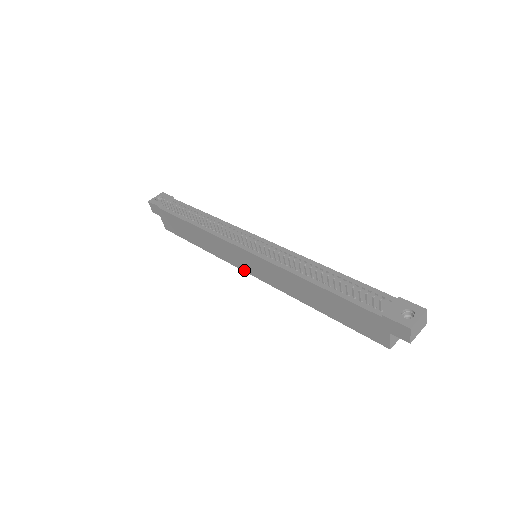
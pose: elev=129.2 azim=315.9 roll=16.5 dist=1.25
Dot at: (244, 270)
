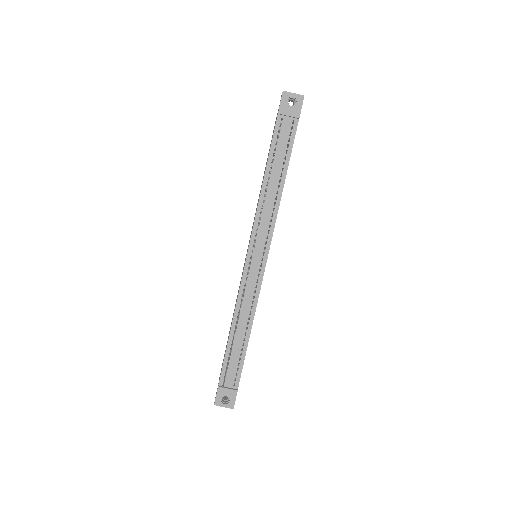
Dot at: occluded
